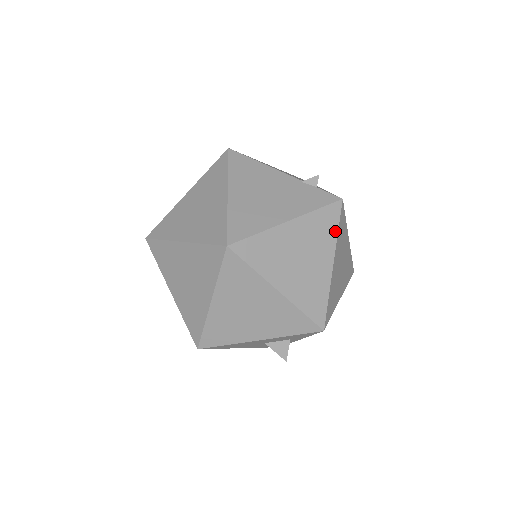
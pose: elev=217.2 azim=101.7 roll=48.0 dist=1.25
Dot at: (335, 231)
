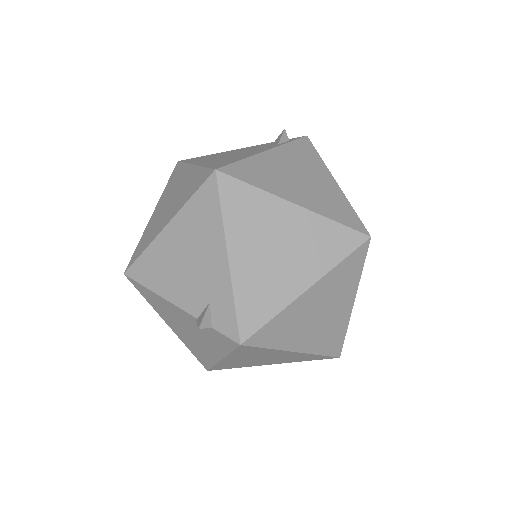
Dot at: (267, 349)
